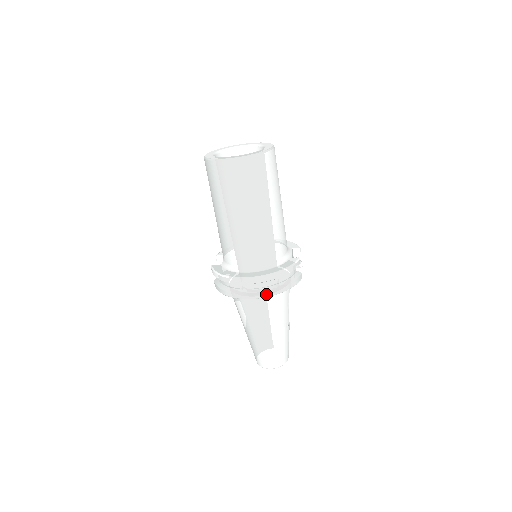
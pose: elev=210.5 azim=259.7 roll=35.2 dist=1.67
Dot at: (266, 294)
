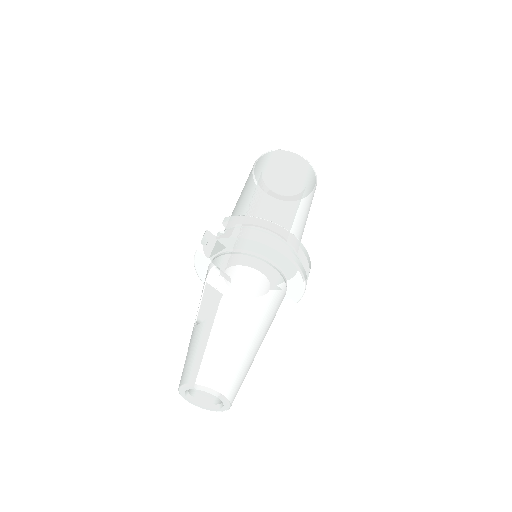
Dot at: (299, 263)
